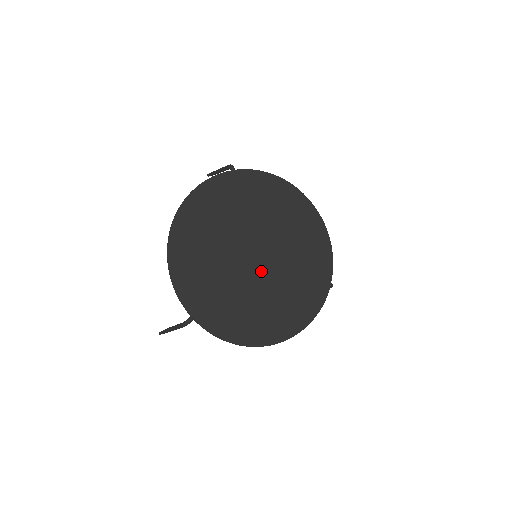
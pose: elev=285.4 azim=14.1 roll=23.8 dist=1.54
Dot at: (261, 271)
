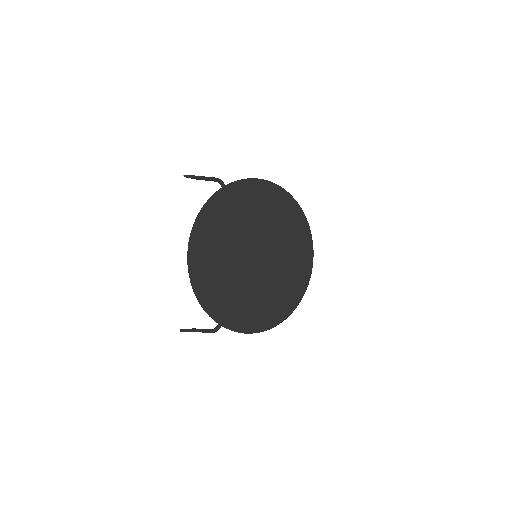
Dot at: (263, 268)
